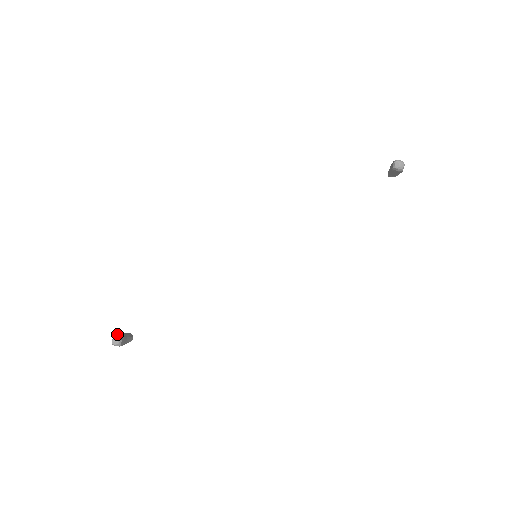
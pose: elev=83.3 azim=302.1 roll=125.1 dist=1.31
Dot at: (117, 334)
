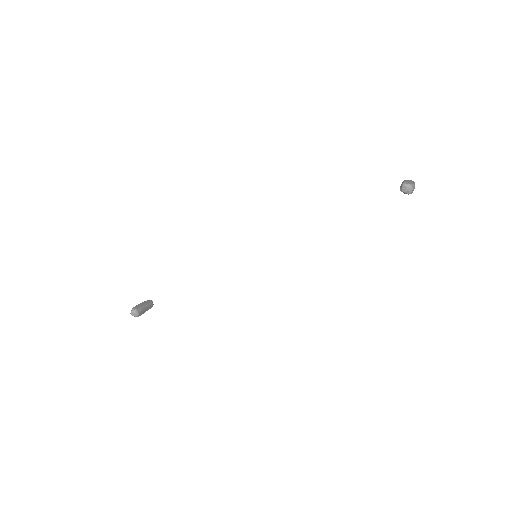
Dot at: (136, 306)
